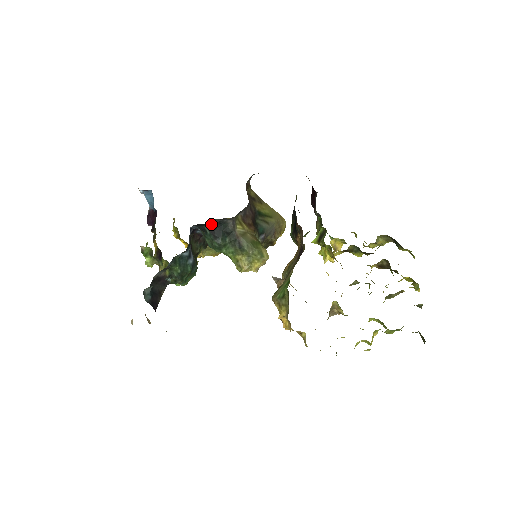
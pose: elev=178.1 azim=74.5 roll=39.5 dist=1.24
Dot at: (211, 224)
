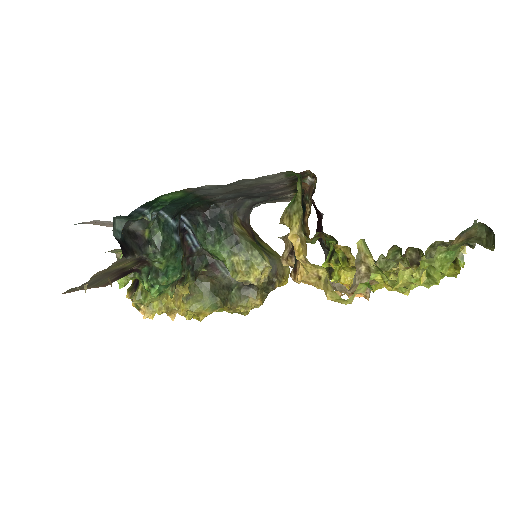
Dot at: (206, 211)
